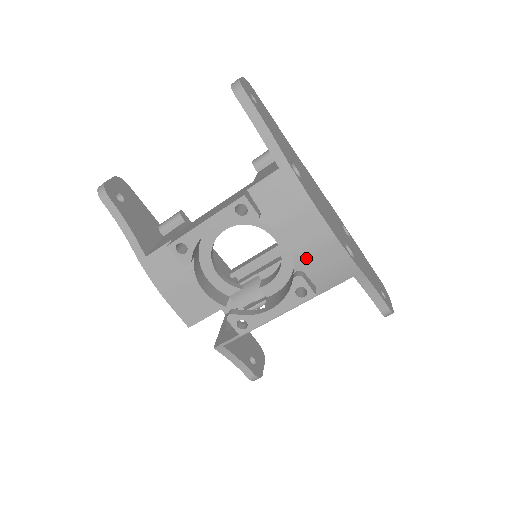
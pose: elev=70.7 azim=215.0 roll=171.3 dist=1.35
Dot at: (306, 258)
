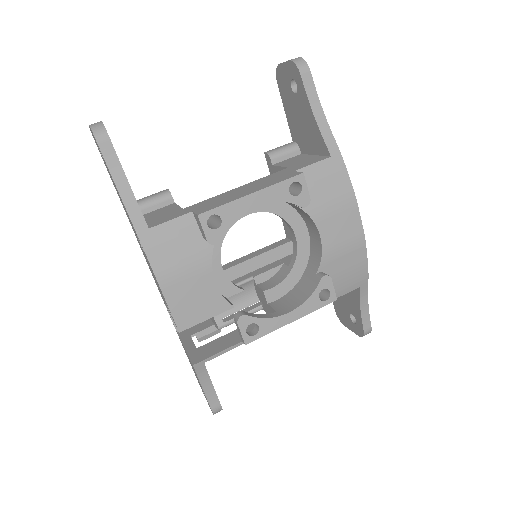
Dot at: (333, 258)
